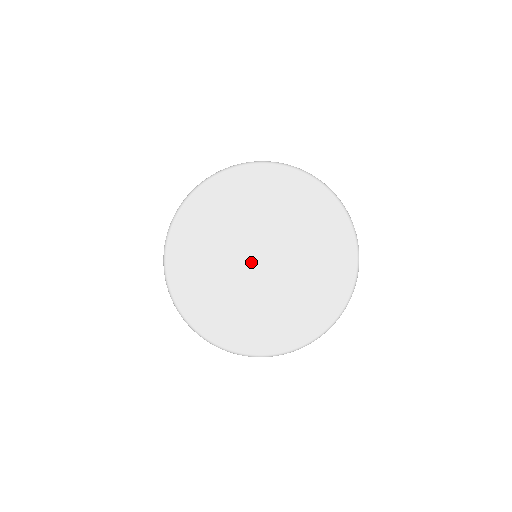
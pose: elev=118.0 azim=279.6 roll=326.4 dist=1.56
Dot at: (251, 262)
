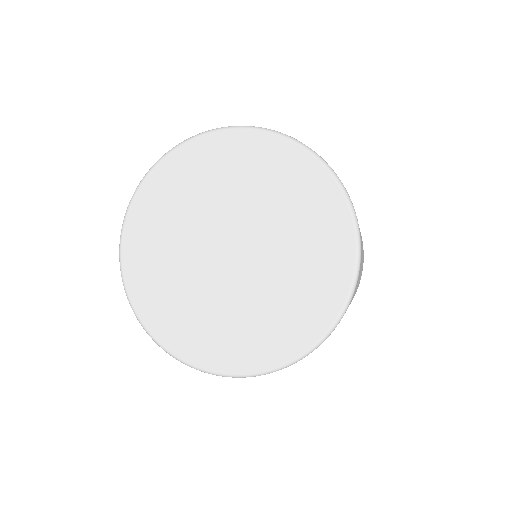
Dot at: (222, 237)
